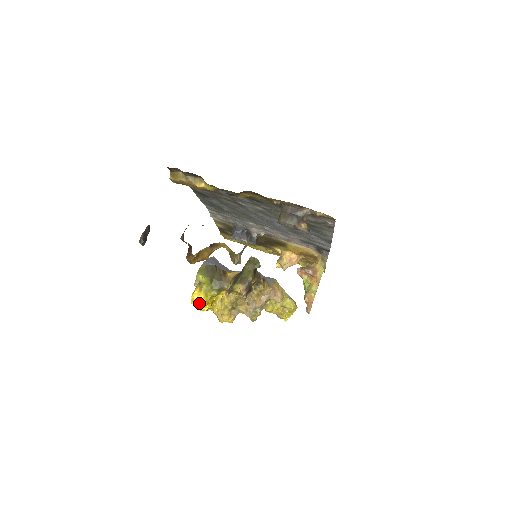
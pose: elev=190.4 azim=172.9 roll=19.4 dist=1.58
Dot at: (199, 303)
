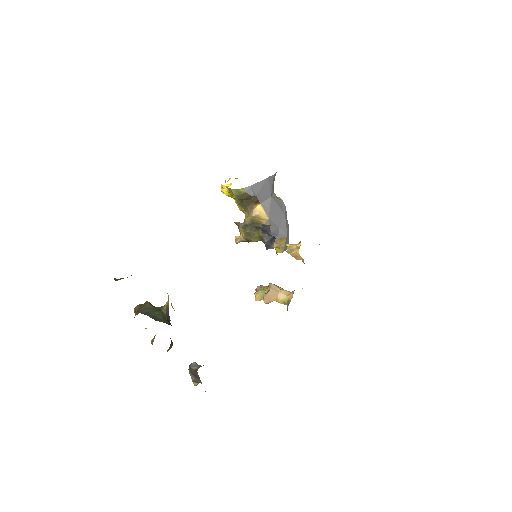
Dot at: (223, 192)
